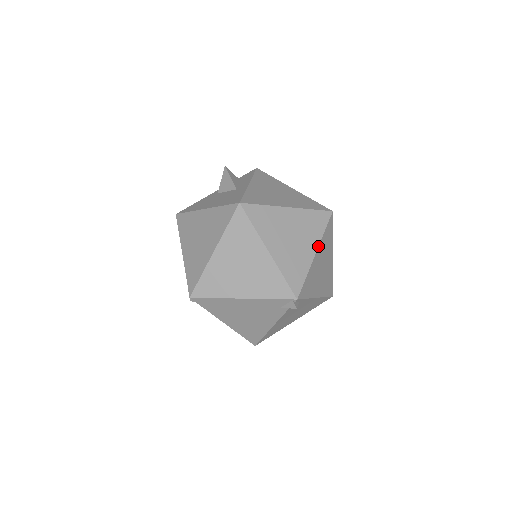
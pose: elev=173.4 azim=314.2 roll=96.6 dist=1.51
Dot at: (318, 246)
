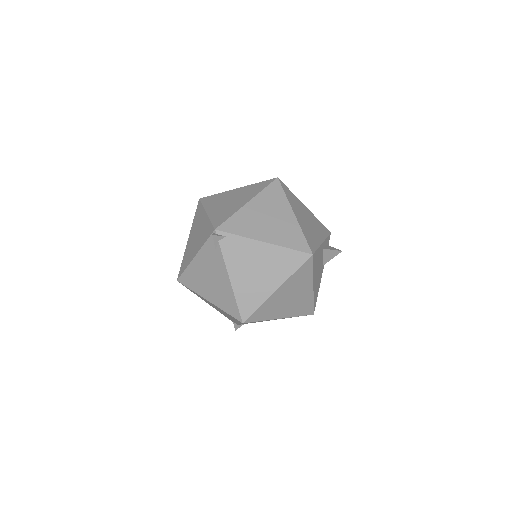
Dot at: (252, 198)
